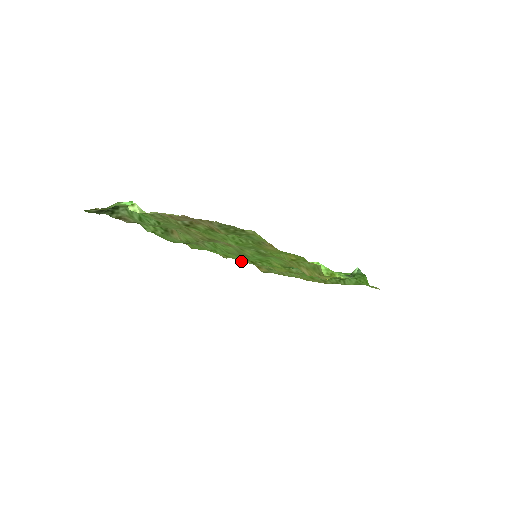
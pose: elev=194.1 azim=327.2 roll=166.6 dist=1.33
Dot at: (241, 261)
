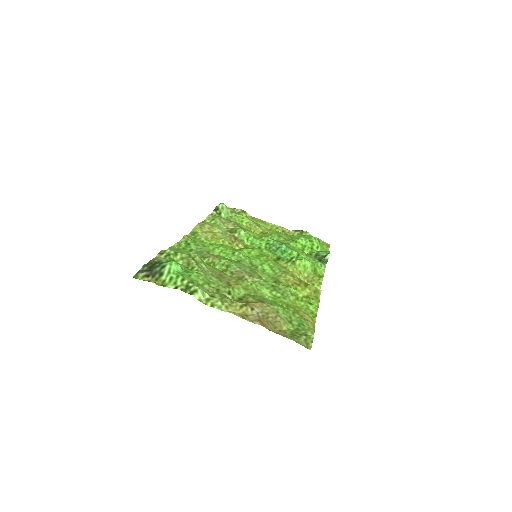
Dot at: (236, 249)
